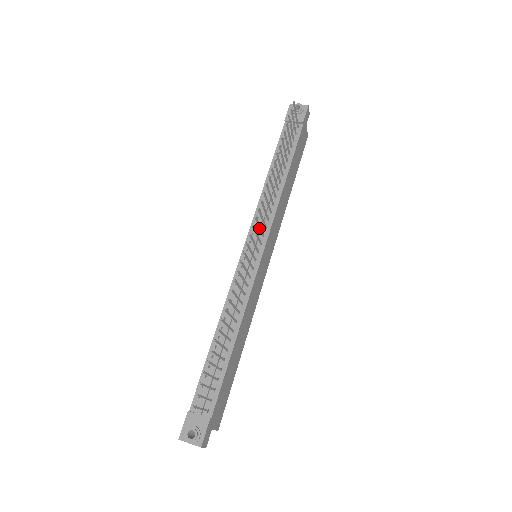
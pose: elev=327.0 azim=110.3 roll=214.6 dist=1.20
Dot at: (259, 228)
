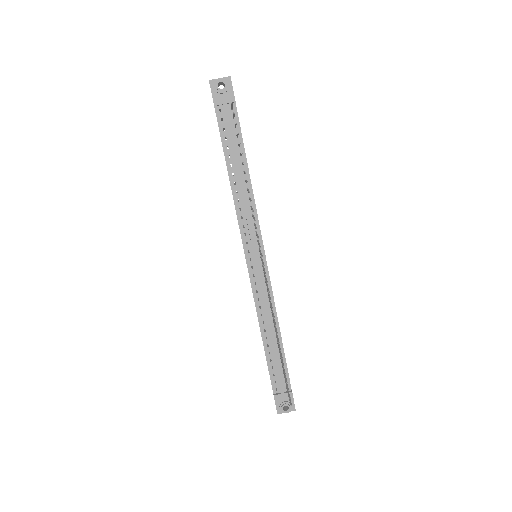
Dot at: (258, 244)
